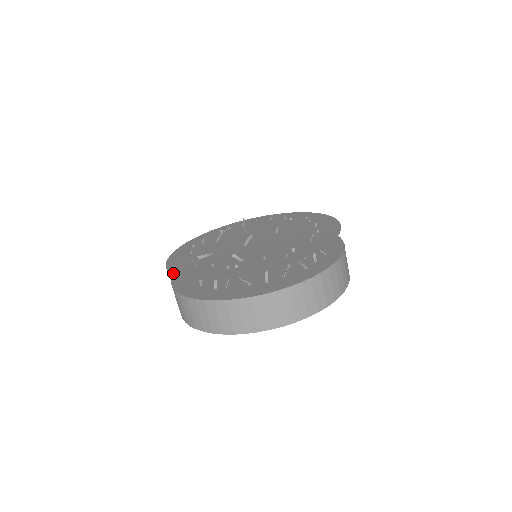
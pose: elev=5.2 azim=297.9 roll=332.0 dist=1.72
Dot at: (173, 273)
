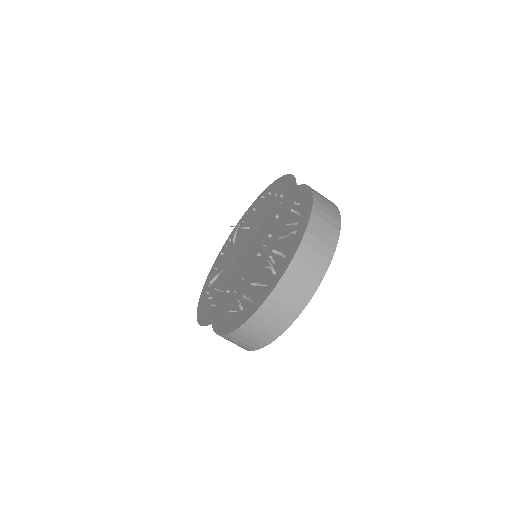
Dot at: (198, 306)
